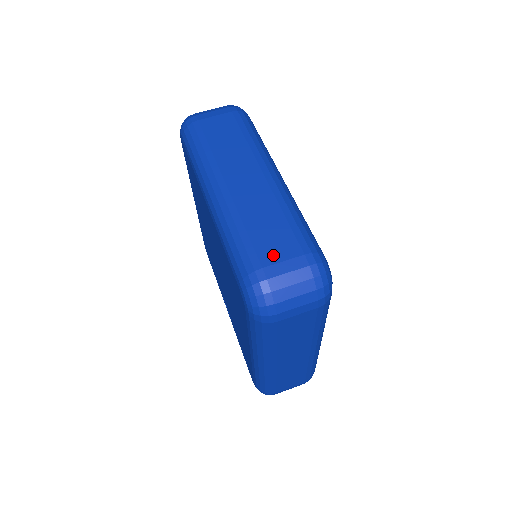
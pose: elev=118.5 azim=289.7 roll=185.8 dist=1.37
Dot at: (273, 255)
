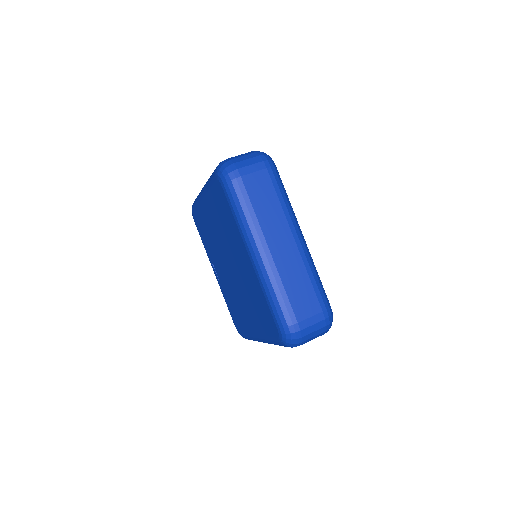
Dot at: (304, 312)
